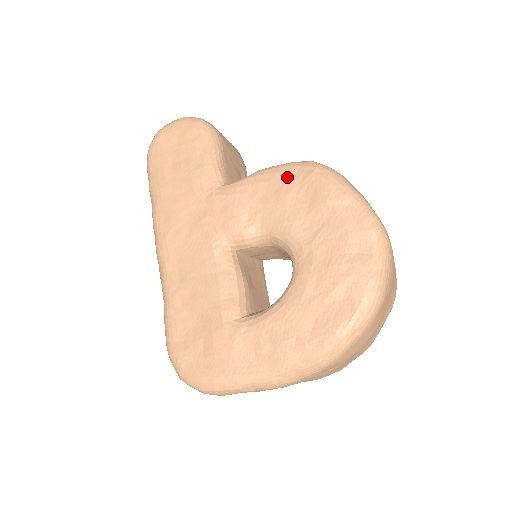
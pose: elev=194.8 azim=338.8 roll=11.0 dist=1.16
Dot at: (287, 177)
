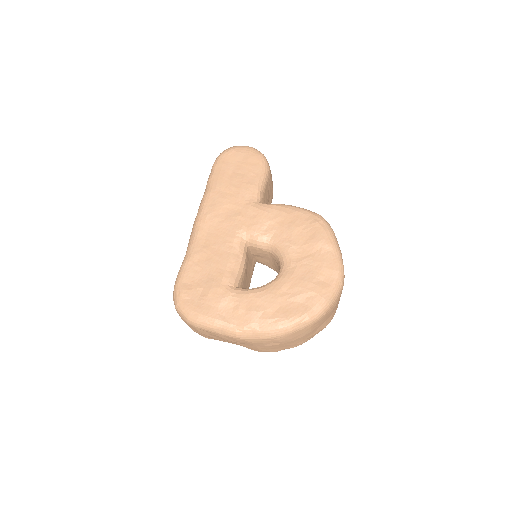
Dot at: (301, 217)
